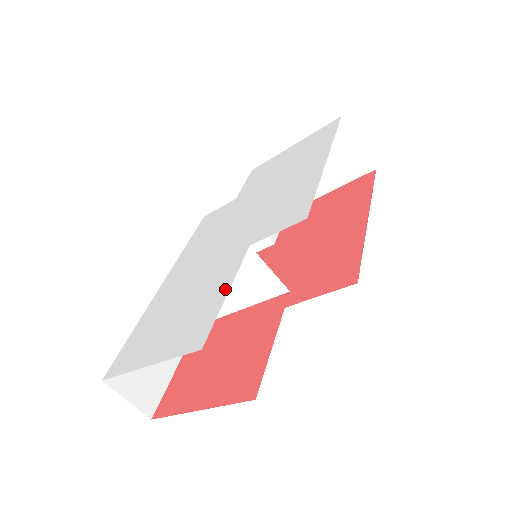
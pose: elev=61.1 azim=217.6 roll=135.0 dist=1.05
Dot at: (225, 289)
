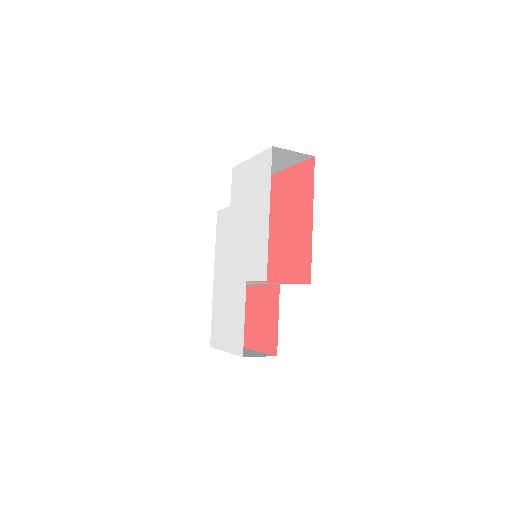
Dot at: (243, 316)
